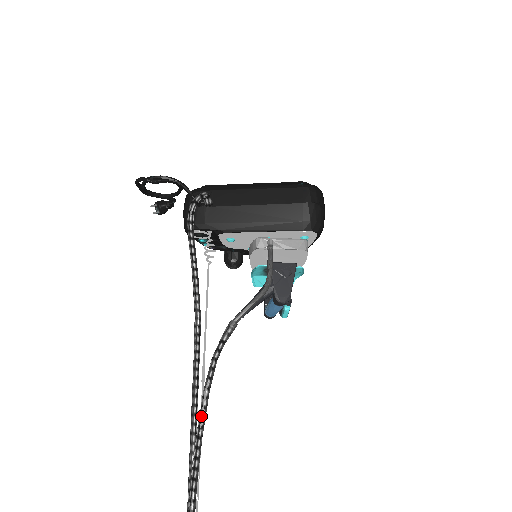
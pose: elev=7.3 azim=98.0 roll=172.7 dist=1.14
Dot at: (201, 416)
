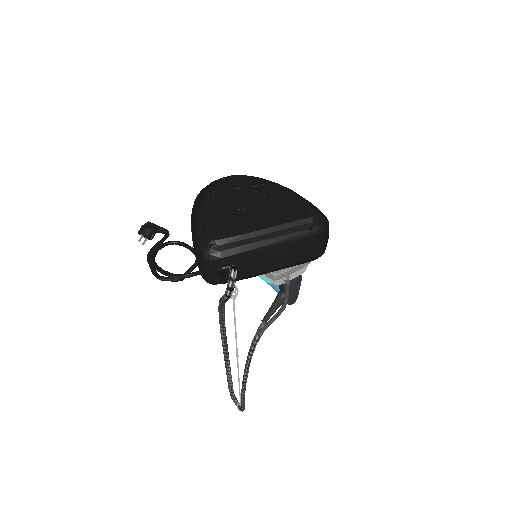
Dot at: (246, 379)
